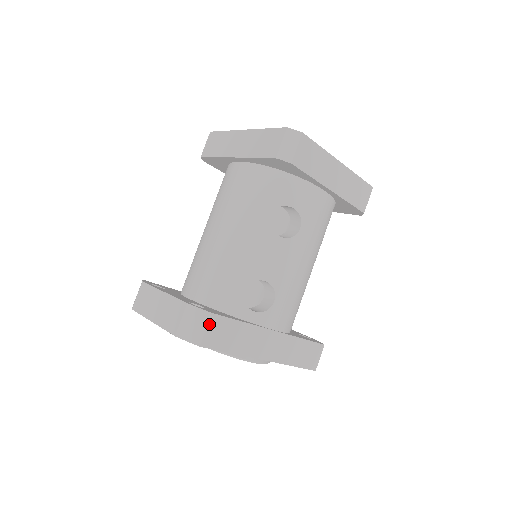
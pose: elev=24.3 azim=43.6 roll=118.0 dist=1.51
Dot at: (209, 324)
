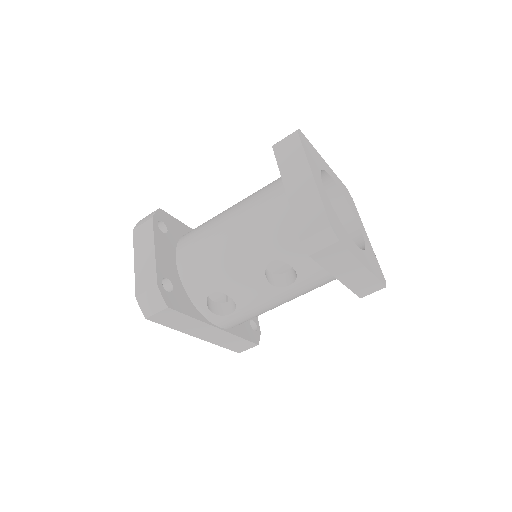
Dot at: (162, 311)
